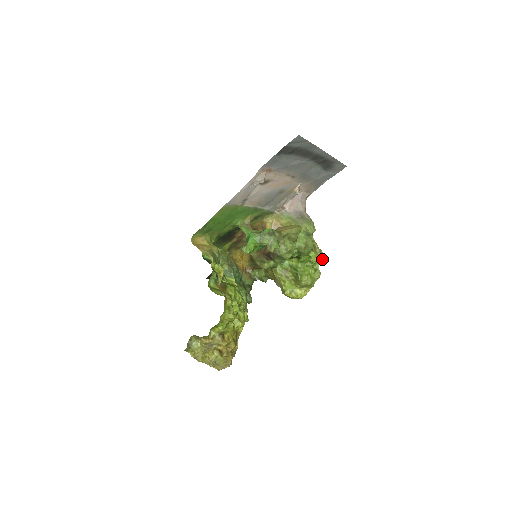
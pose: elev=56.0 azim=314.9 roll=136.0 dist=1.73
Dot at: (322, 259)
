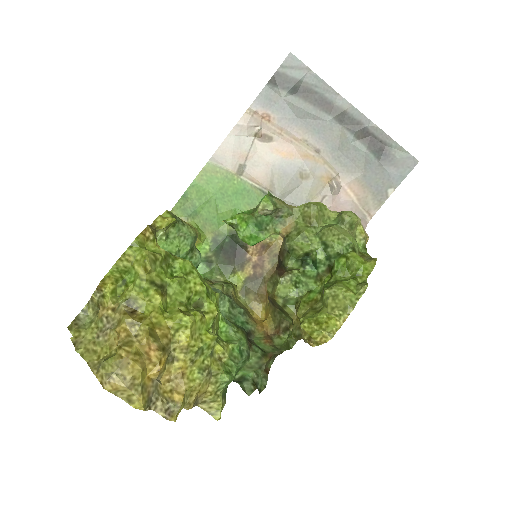
Dot at: (373, 265)
